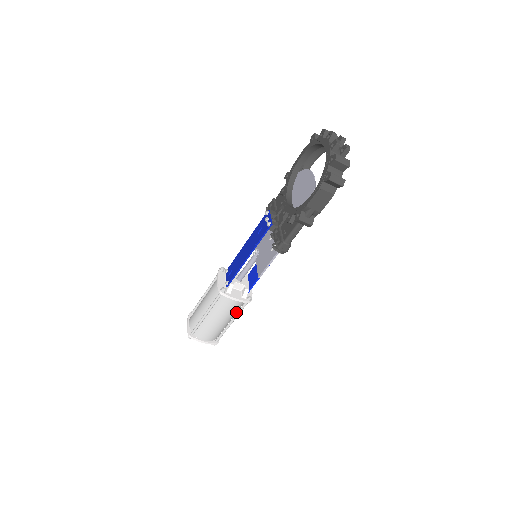
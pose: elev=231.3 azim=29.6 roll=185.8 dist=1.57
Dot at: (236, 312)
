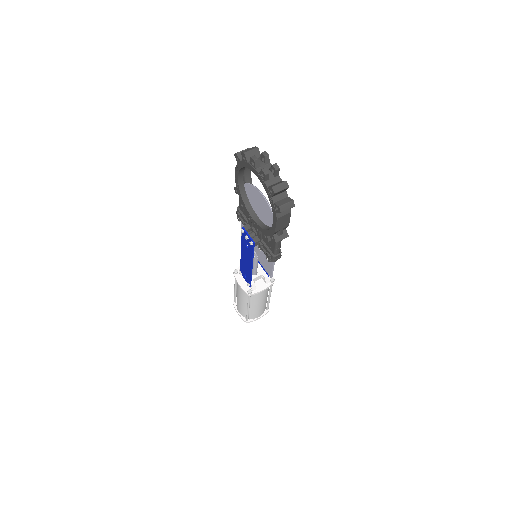
Dot at: (268, 290)
